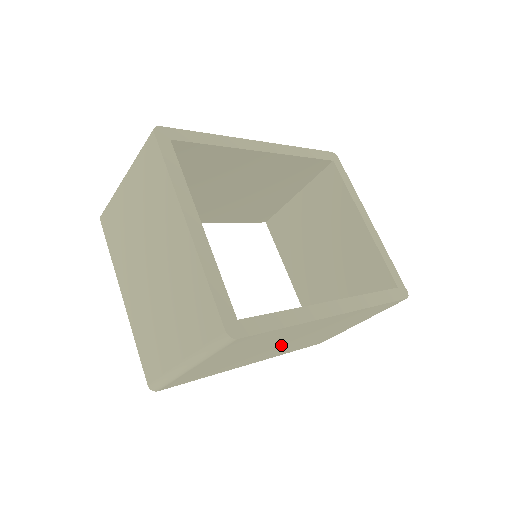
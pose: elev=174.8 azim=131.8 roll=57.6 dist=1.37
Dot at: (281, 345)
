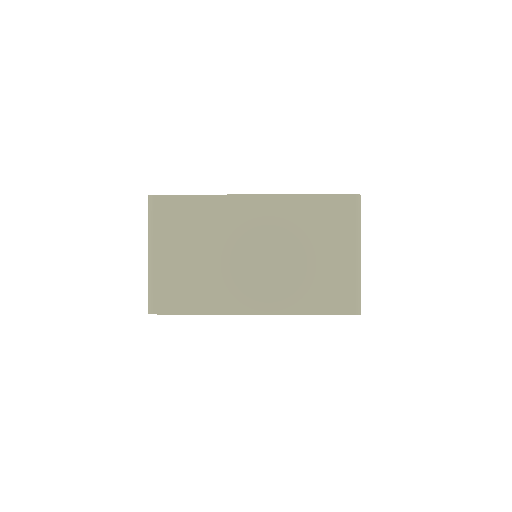
Dot at: (247, 260)
